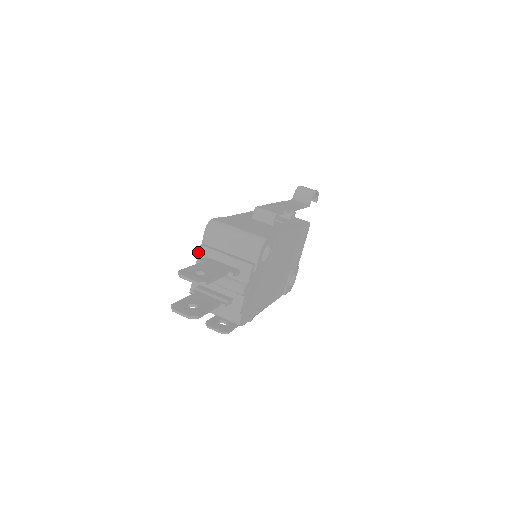
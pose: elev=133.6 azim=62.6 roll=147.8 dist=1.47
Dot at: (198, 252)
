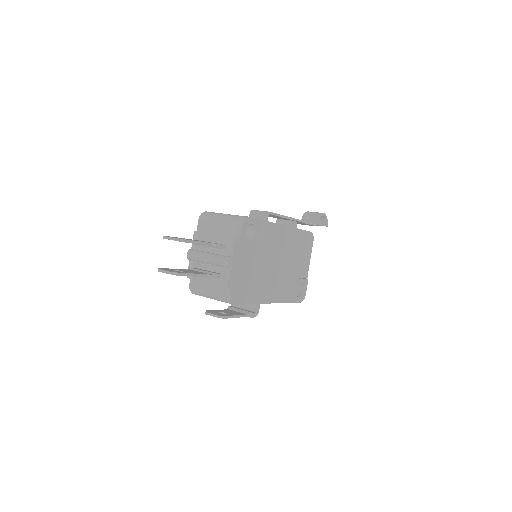
Dot at: occluded
